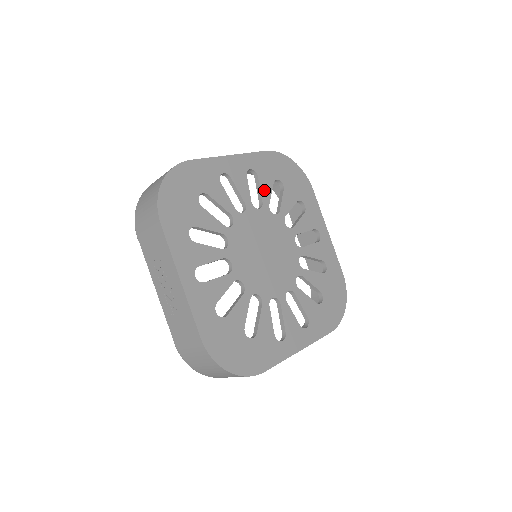
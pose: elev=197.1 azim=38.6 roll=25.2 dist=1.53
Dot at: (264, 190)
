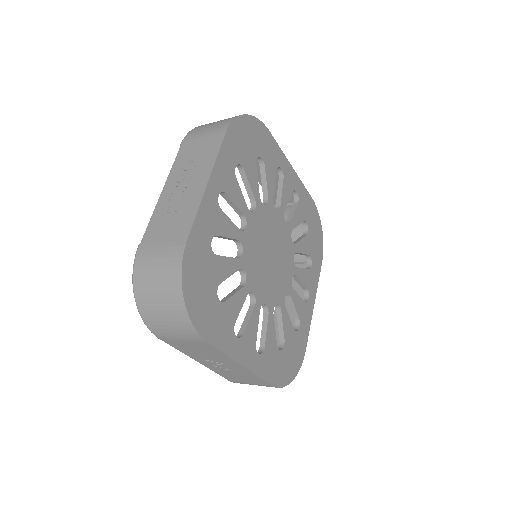
Dot at: (296, 216)
